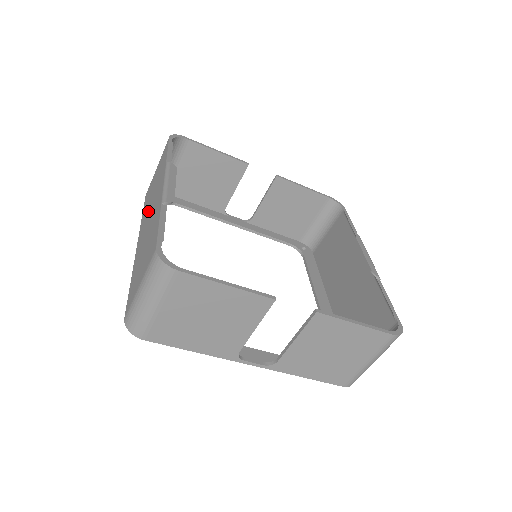
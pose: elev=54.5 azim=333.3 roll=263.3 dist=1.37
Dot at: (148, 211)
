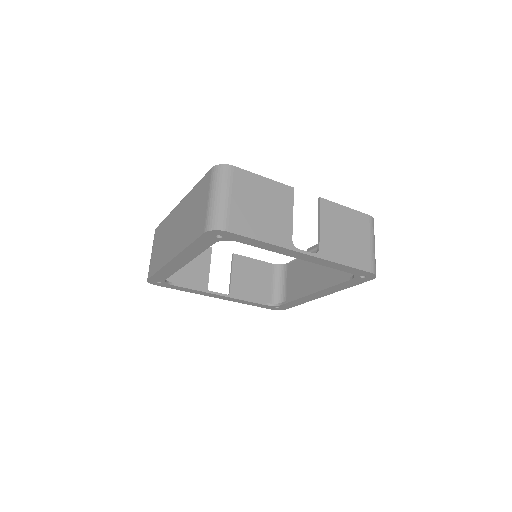
Dot at: (169, 242)
